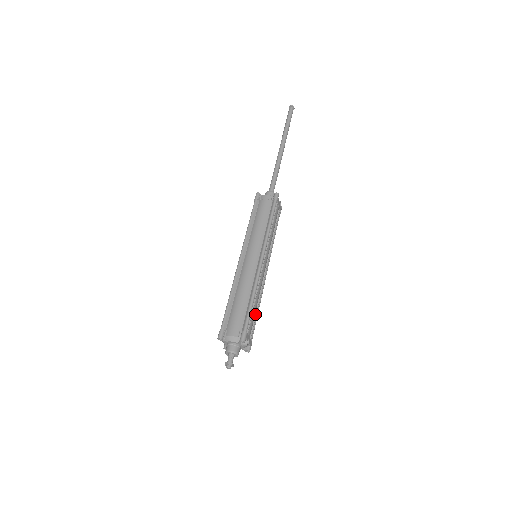
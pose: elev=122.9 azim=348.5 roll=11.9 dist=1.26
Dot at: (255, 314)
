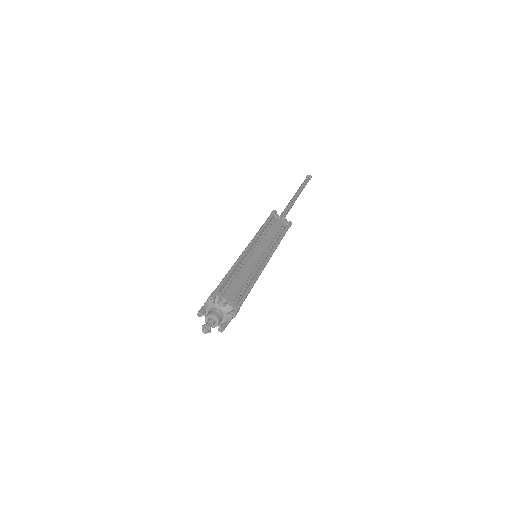
Dot at: (243, 286)
